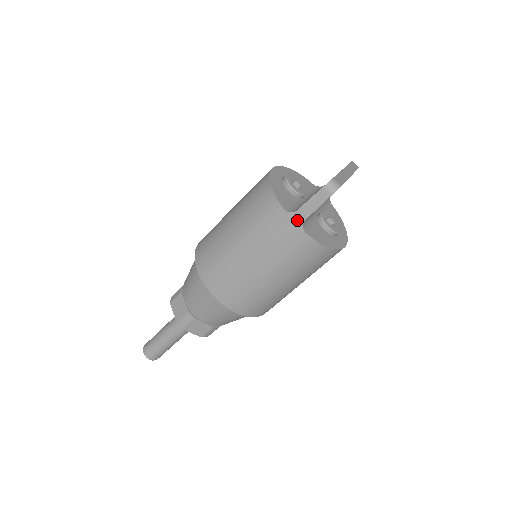
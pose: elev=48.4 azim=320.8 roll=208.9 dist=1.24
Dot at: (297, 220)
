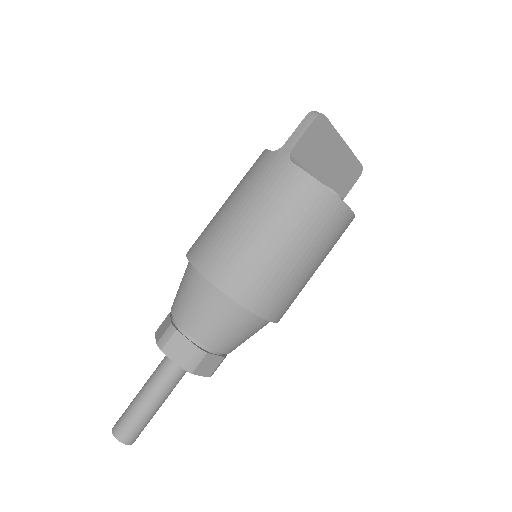
Dot at: (284, 153)
